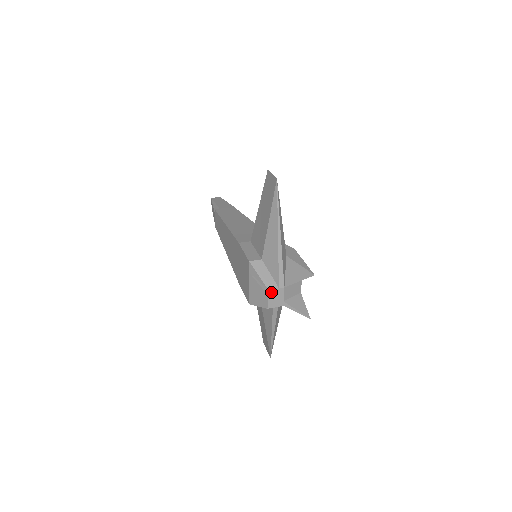
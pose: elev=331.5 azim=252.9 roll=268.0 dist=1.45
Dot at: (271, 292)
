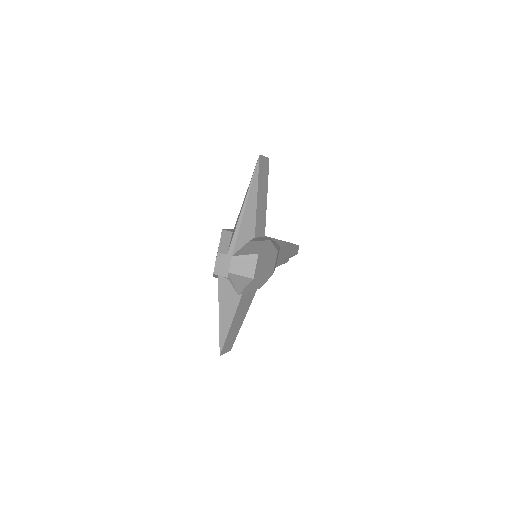
Dot at: (220, 256)
